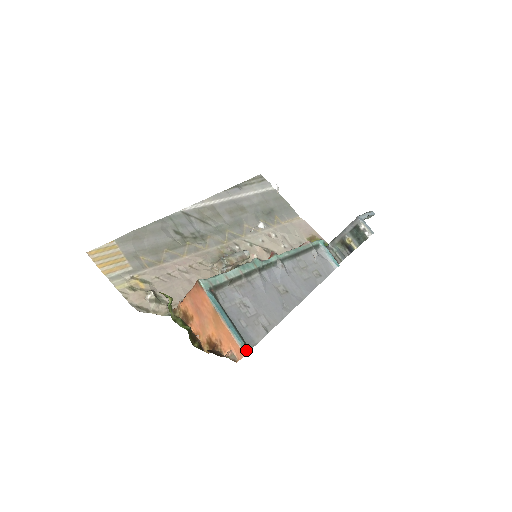
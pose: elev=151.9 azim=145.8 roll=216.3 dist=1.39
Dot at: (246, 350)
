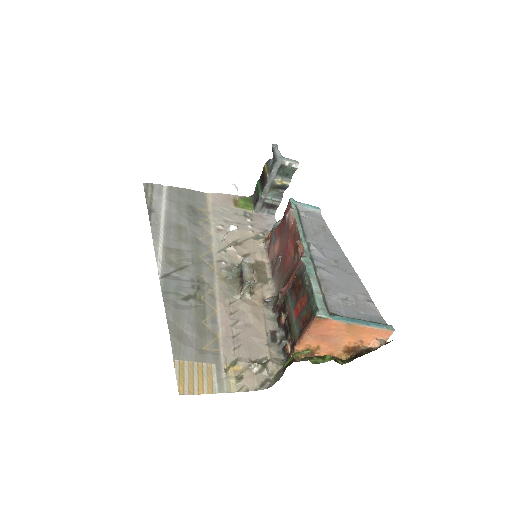
Dot at: (391, 328)
